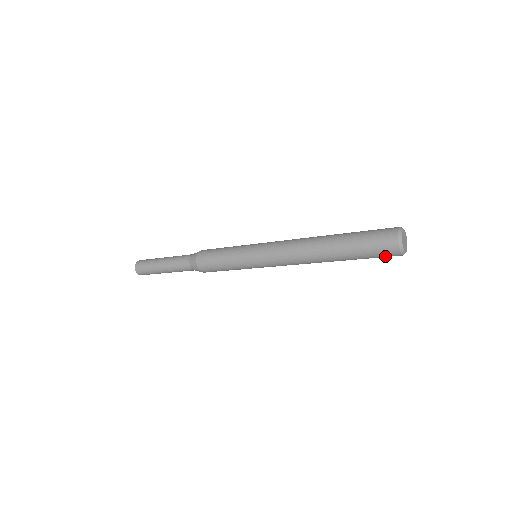
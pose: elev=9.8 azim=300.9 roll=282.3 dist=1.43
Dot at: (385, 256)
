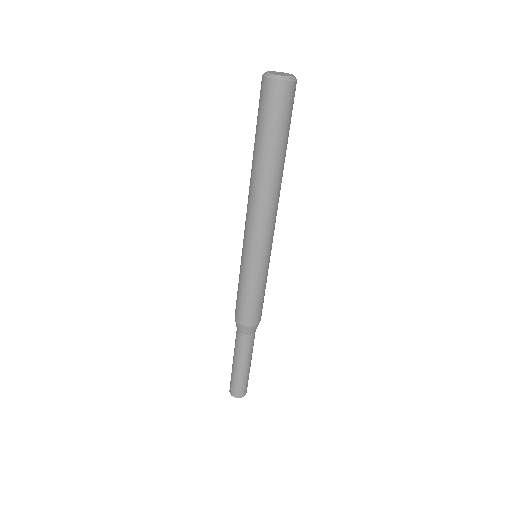
Dot at: (276, 101)
